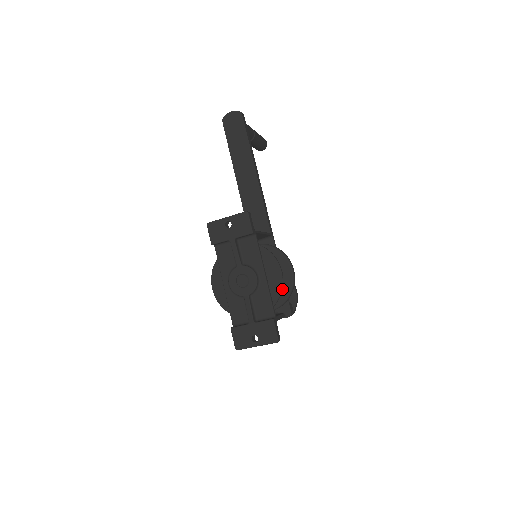
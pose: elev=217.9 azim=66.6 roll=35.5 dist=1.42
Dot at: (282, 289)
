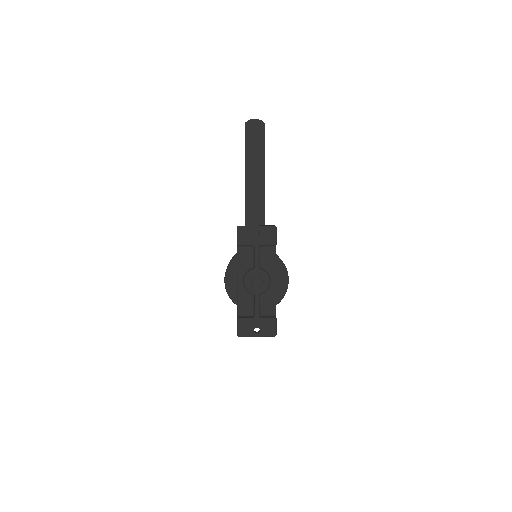
Dot at: occluded
